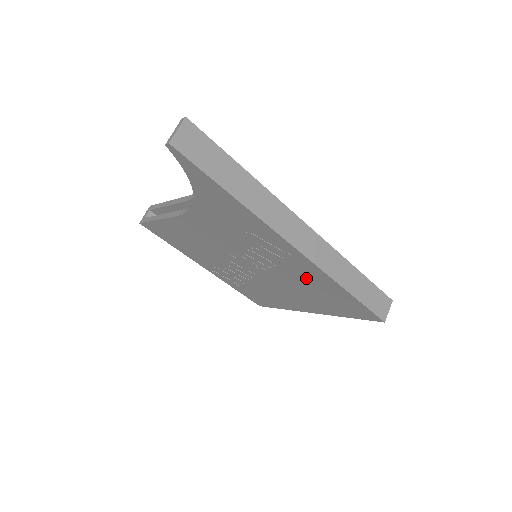
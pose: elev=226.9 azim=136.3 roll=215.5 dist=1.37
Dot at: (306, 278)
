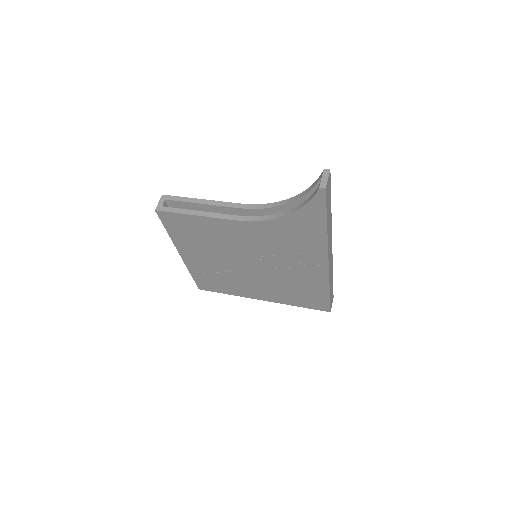
Dot at: (303, 280)
